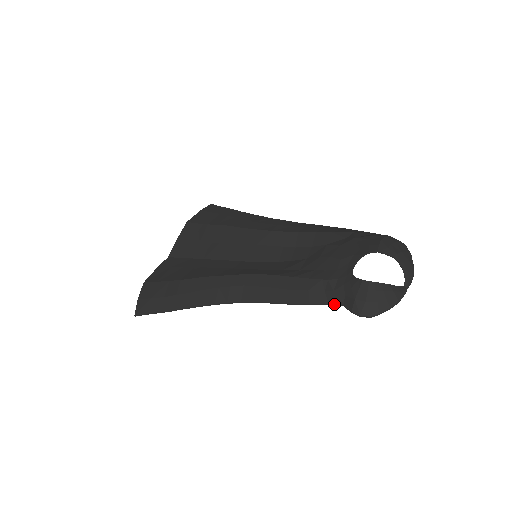
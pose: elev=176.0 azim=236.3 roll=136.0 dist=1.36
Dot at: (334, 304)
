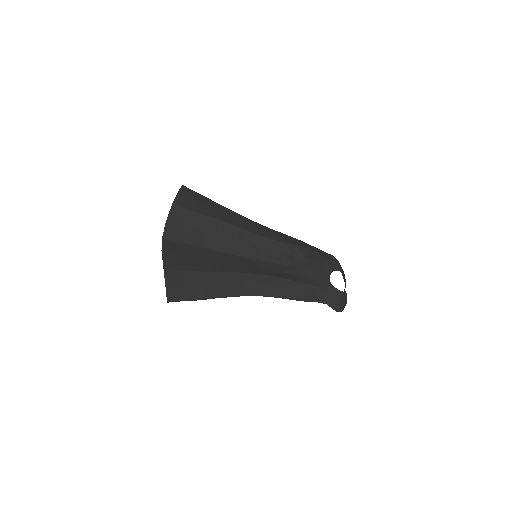
Dot at: (322, 302)
